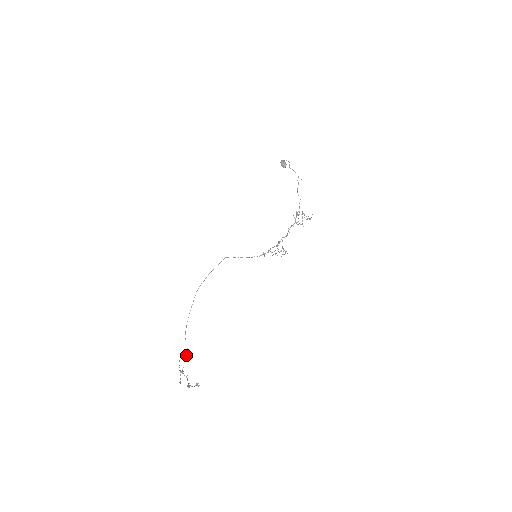
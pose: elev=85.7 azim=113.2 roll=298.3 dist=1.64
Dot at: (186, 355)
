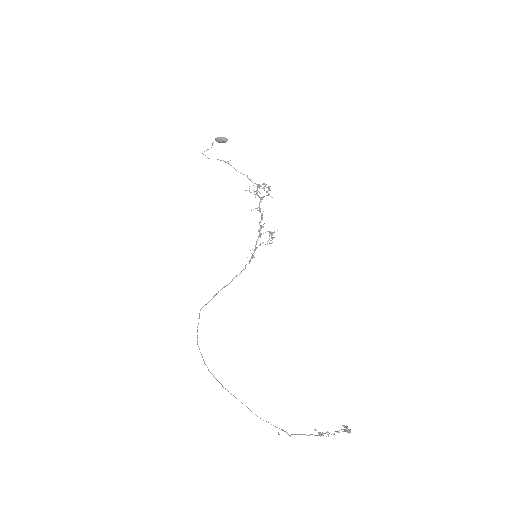
Dot at: occluded
